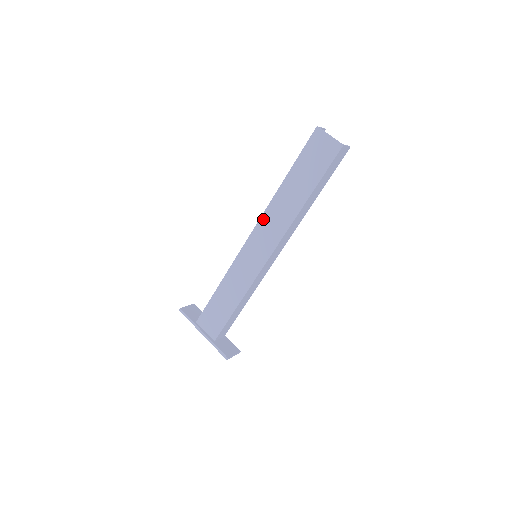
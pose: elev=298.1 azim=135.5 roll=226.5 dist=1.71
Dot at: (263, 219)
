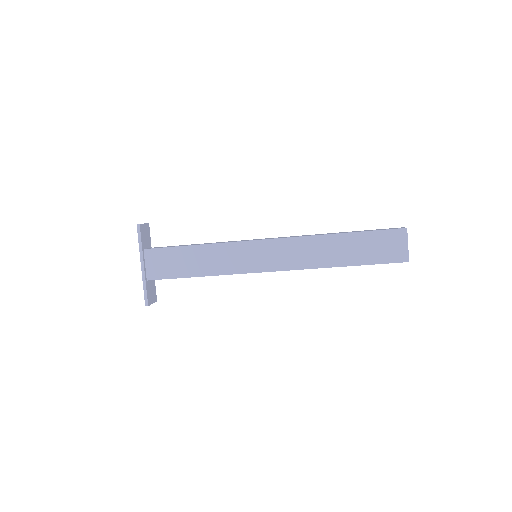
Dot at: (295, 240)
